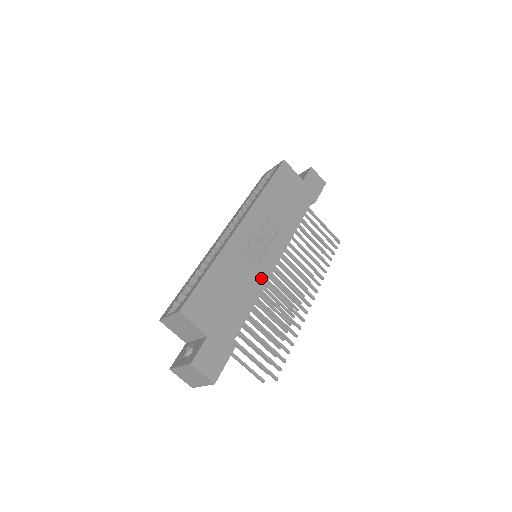
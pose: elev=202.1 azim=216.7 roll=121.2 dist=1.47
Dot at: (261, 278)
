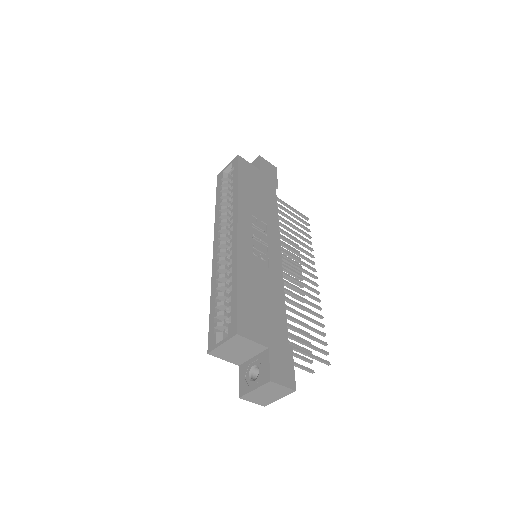
Dot at: (277, 274)
